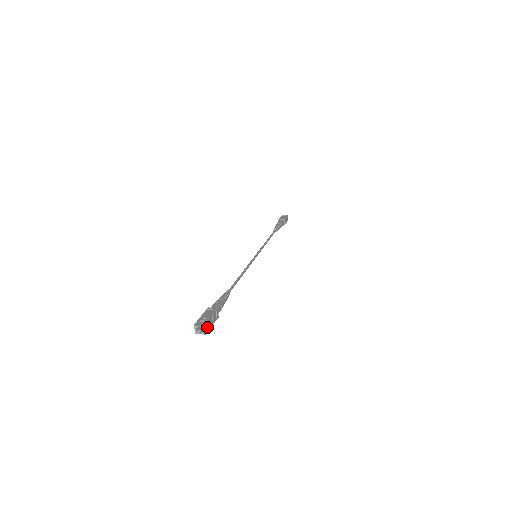
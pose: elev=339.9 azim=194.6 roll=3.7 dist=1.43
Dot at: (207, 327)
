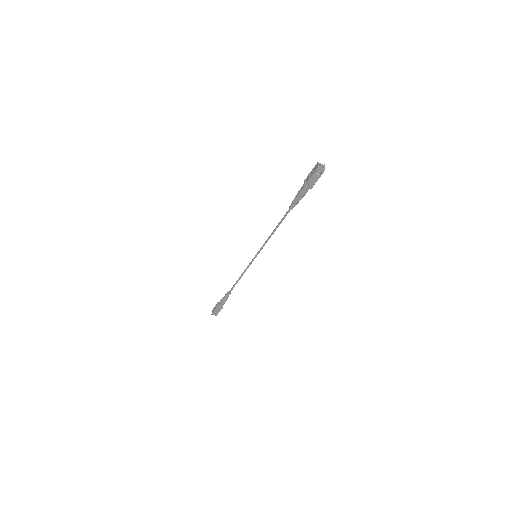
Dot at: (322, 171)
